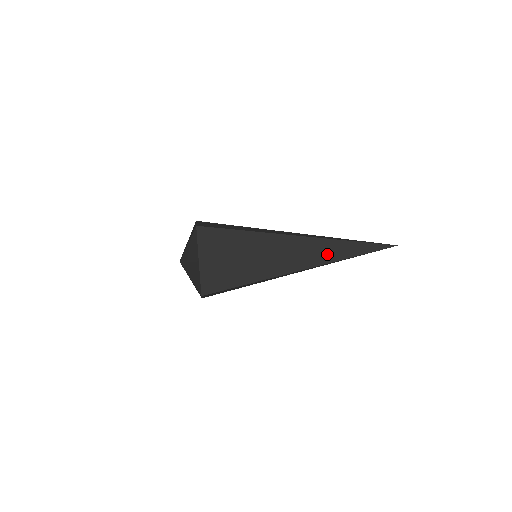
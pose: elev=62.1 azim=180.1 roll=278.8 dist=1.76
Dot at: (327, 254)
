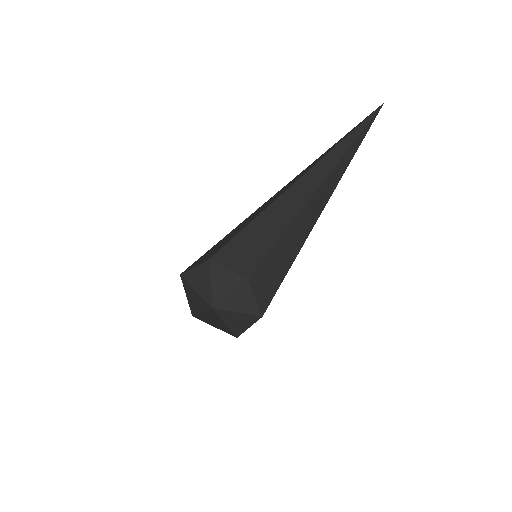
Dot at: (323, 187)
